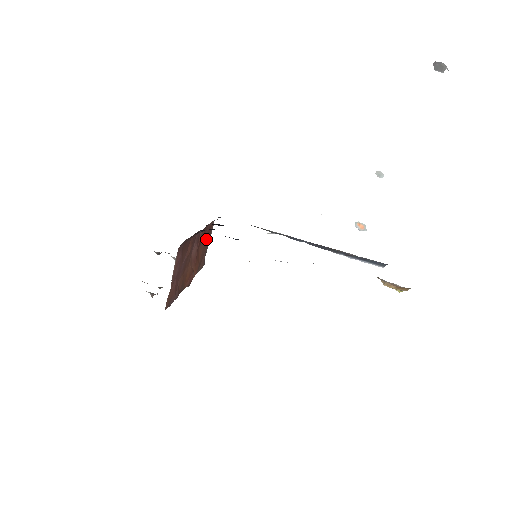
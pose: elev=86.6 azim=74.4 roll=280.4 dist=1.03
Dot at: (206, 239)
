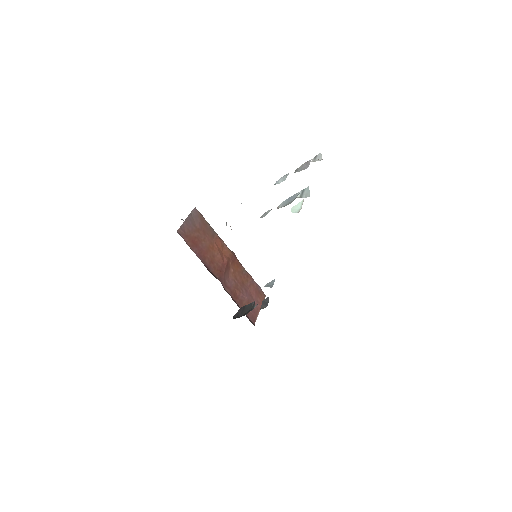
Dot at: (199, 243)
